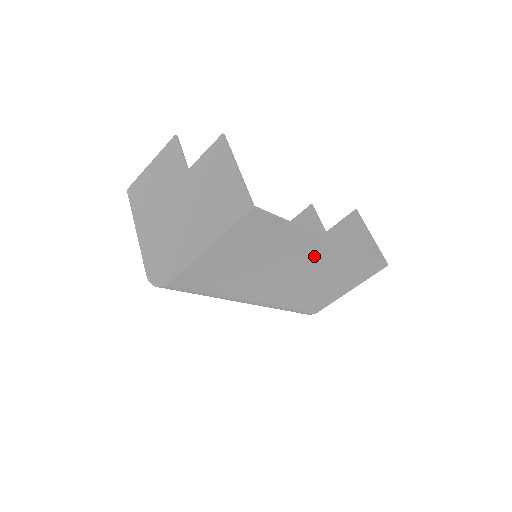
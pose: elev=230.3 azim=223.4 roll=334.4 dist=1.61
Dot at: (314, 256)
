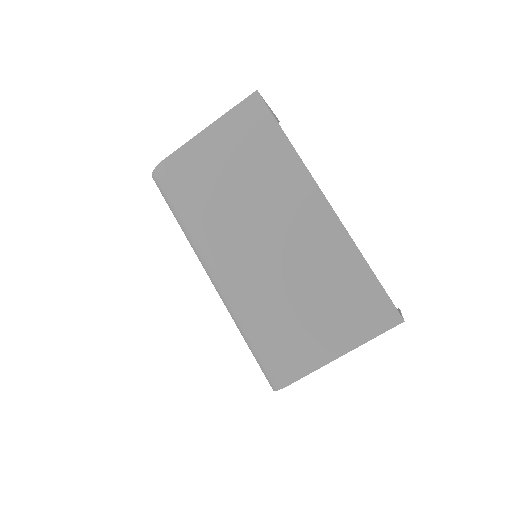
Dot at: (301, 214)
